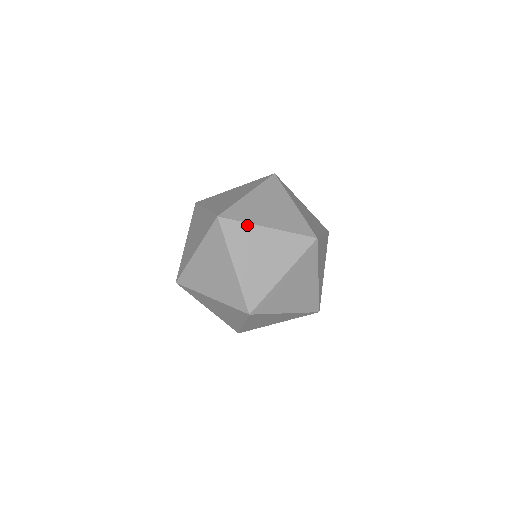
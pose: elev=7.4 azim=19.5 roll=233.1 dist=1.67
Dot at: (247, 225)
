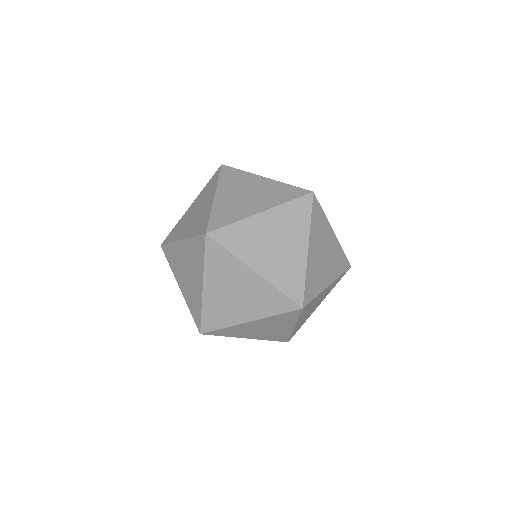
Dot at: (173, 245)
